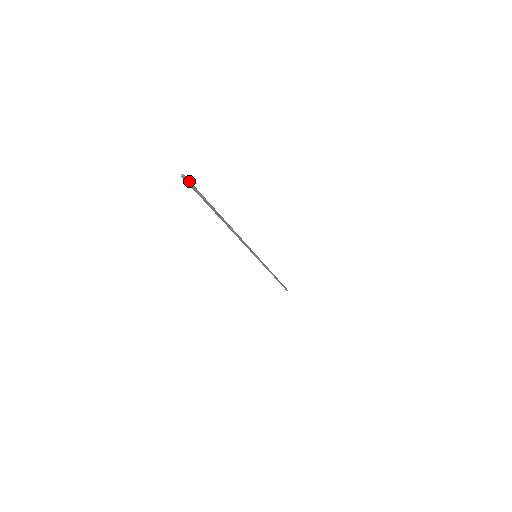
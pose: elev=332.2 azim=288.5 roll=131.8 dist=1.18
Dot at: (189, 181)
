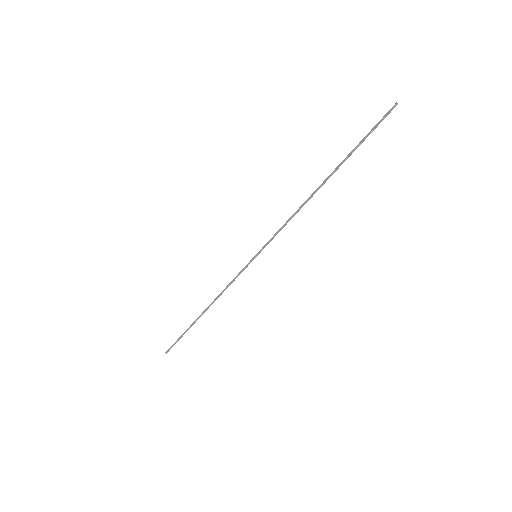
Dot at: (388, 113)
